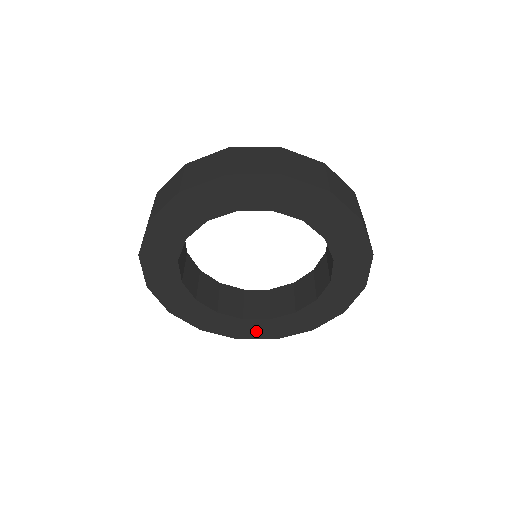
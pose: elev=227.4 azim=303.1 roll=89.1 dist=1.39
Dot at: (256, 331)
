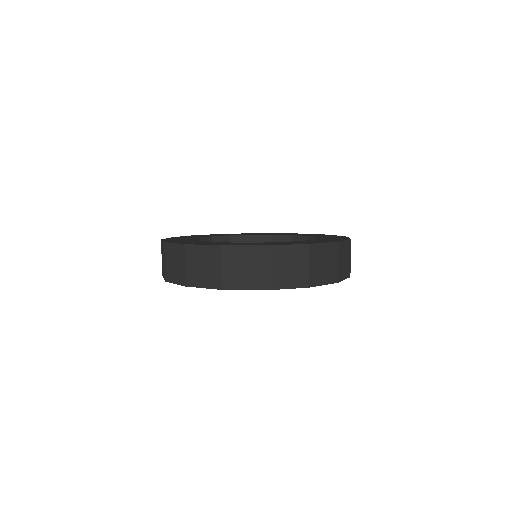
Dot at: occluded
